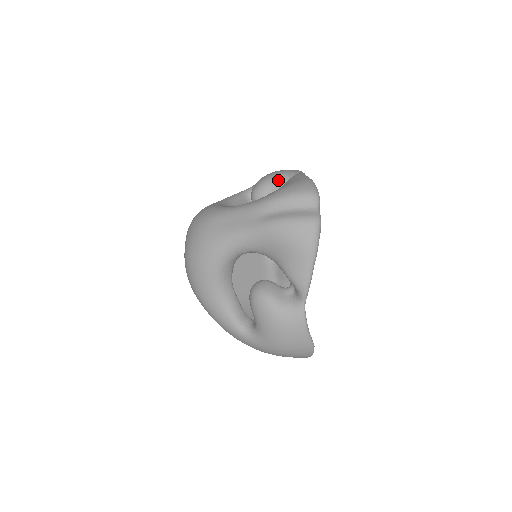
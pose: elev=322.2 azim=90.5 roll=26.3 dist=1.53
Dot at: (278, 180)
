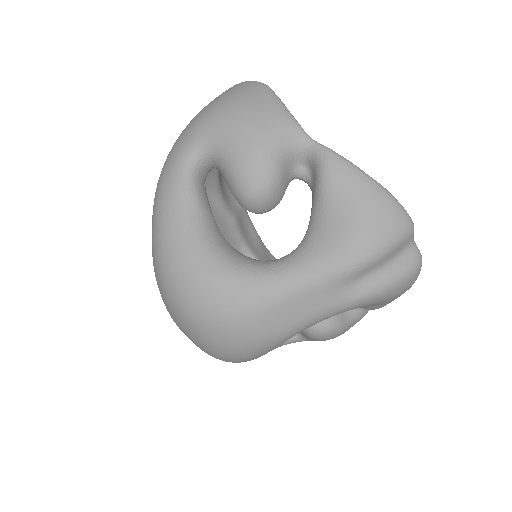
Dot at: (283, 163)
